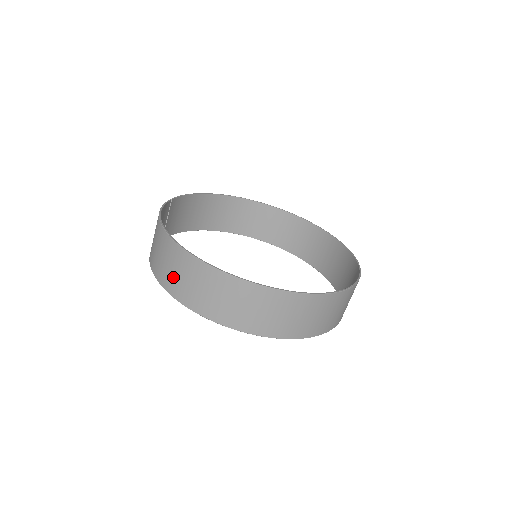
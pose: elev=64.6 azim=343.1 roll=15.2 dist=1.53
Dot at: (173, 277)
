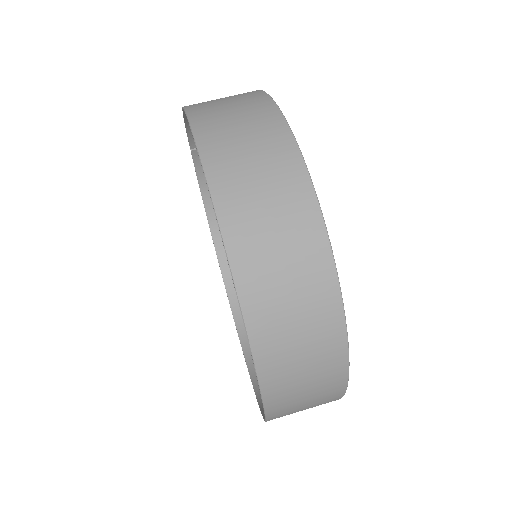
Dot at: (218, 107)
